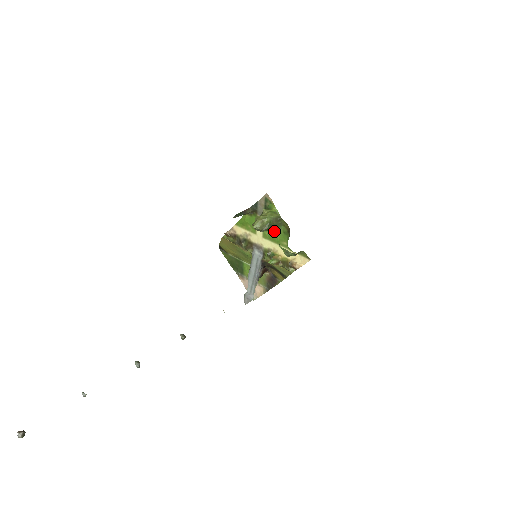
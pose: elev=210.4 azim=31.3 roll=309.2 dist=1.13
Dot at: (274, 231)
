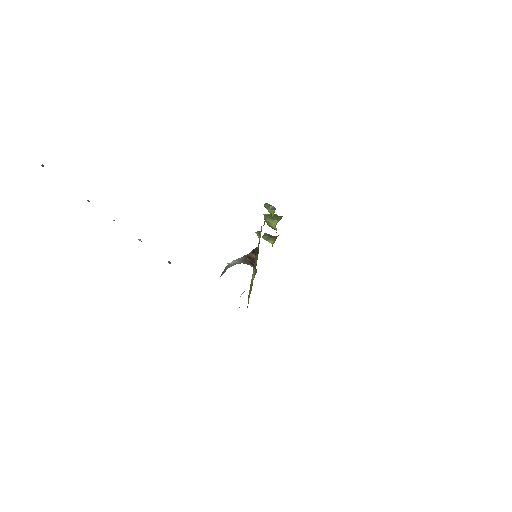
Dot at: (275, 229)
